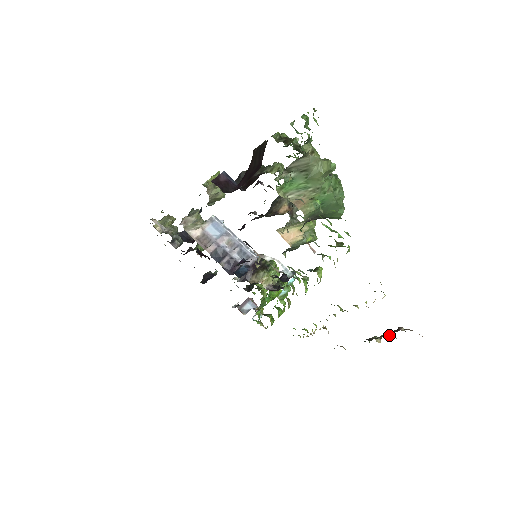
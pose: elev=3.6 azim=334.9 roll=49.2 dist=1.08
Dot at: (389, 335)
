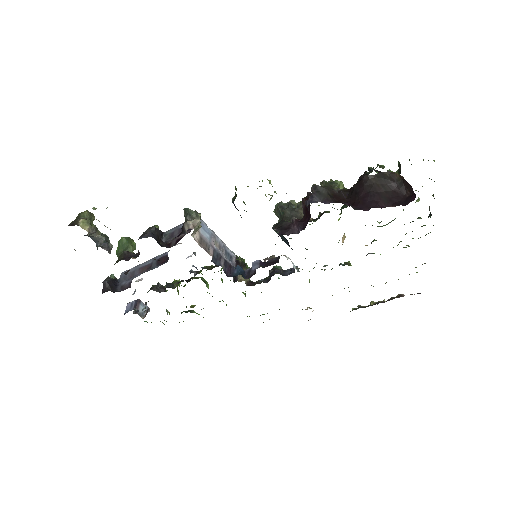
Dot at: (385, 301)
